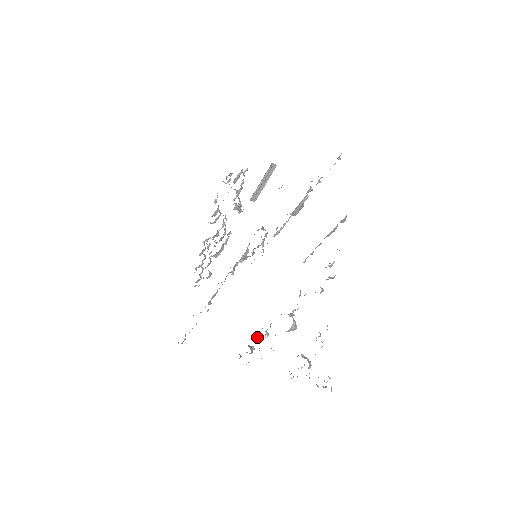
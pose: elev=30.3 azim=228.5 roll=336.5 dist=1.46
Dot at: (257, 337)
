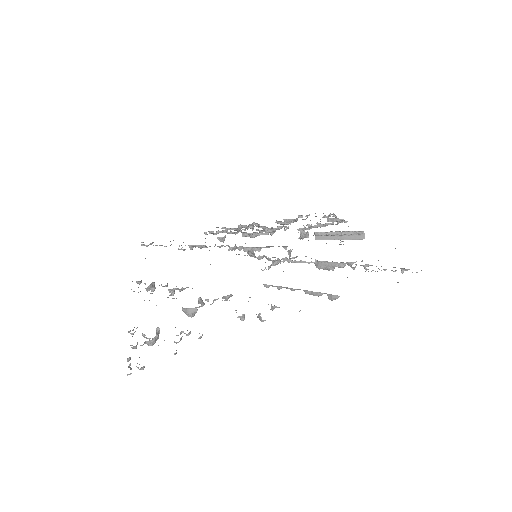
Dot at: (166, 286)
